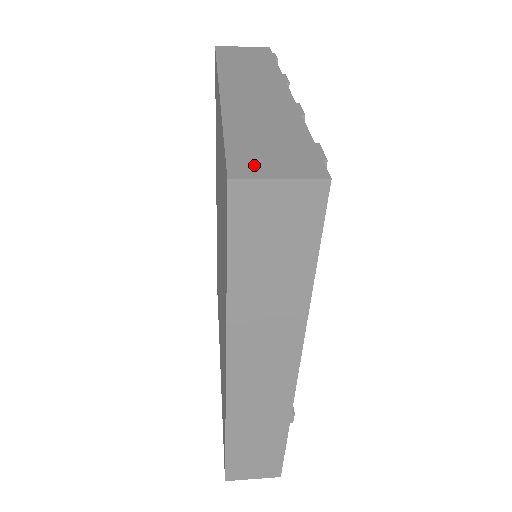
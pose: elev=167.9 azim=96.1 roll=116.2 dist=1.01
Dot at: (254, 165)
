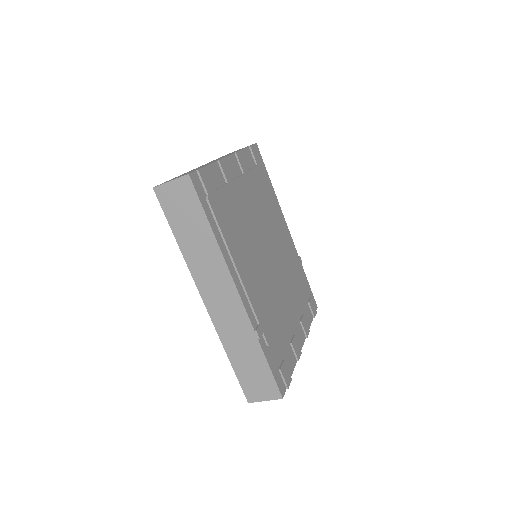
Dot at: occluded
